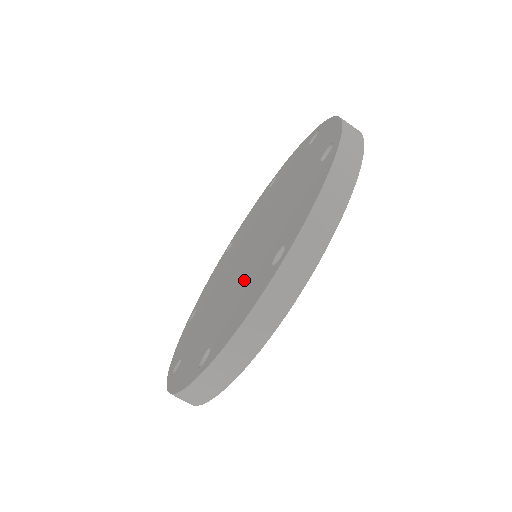
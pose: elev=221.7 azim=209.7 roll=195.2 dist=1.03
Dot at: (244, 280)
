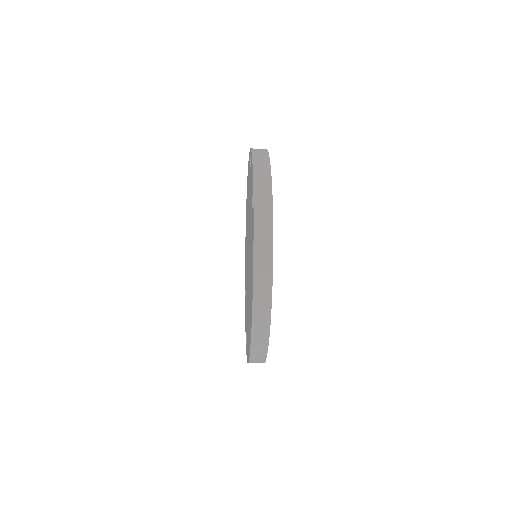
Dot at: (250, 247)
